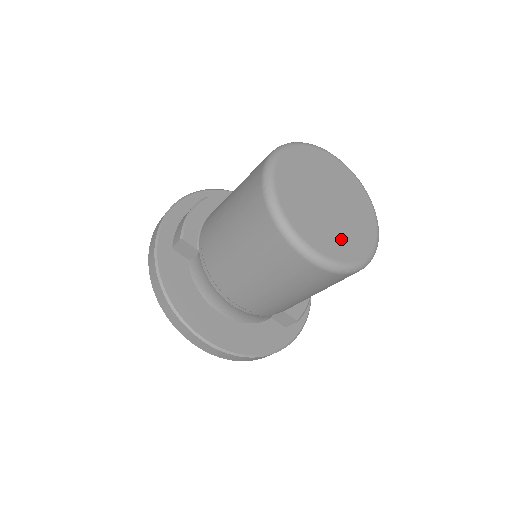
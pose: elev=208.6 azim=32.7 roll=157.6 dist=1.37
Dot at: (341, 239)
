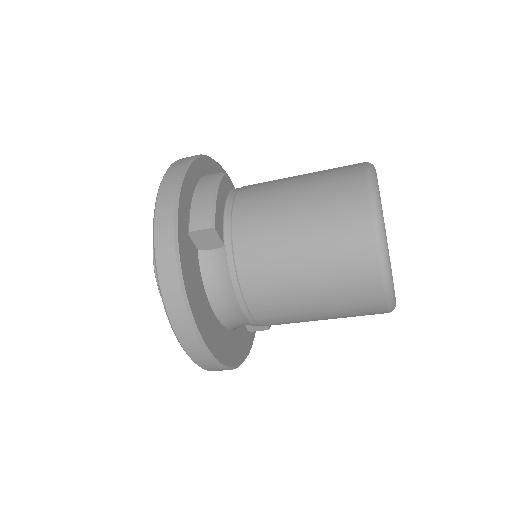
Dot at: occluded
